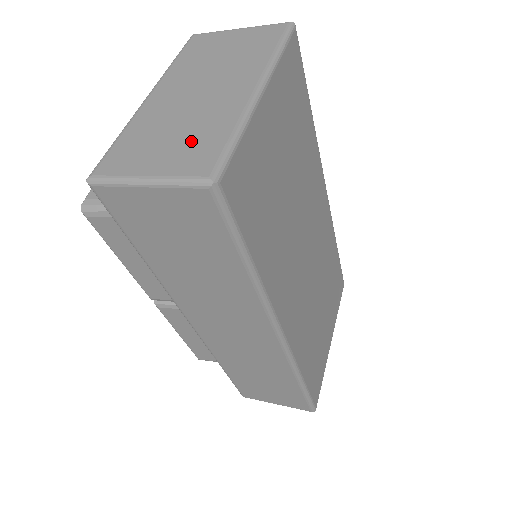
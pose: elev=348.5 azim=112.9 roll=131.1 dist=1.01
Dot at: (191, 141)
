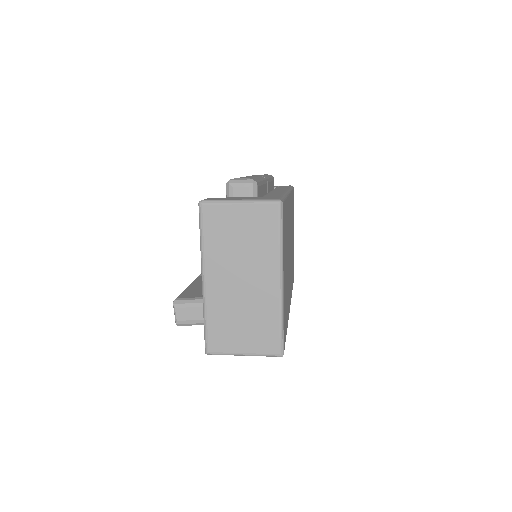
Dot at: (257, 328)
